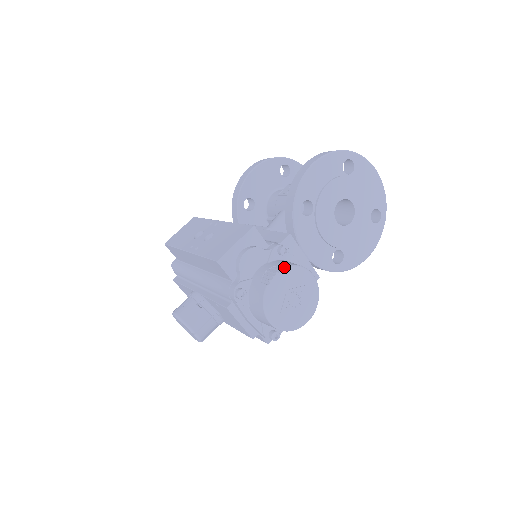
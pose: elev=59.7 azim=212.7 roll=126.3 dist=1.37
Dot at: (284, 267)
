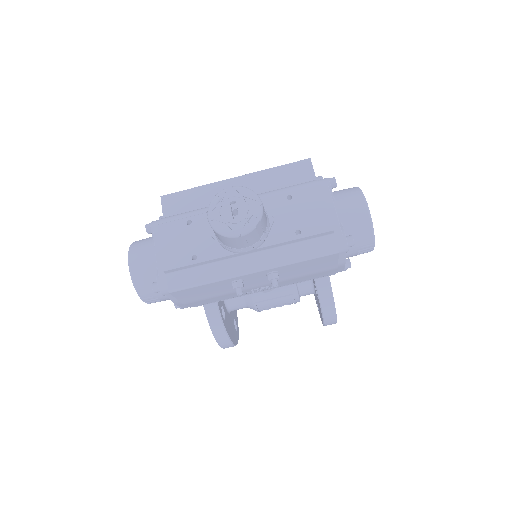
Dot at: occluded
